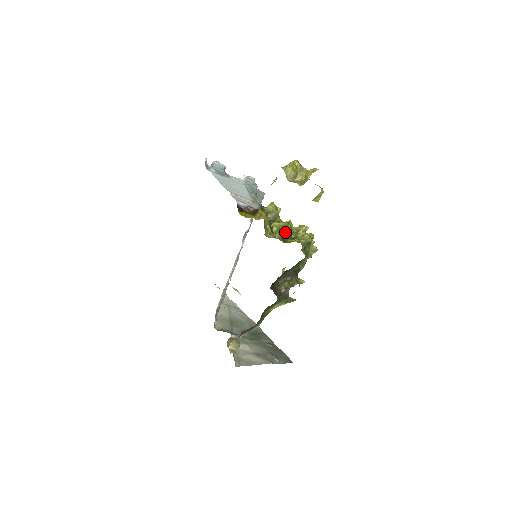
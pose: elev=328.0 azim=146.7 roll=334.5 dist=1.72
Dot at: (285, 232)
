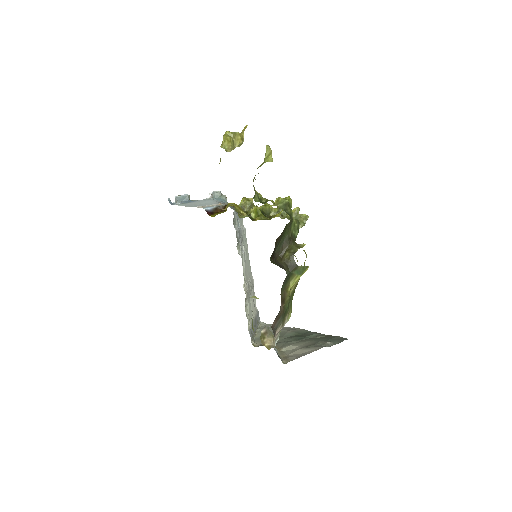
Dot at: (267, 215)
